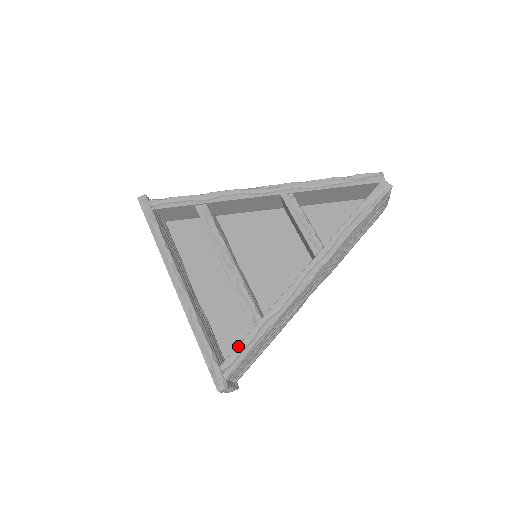
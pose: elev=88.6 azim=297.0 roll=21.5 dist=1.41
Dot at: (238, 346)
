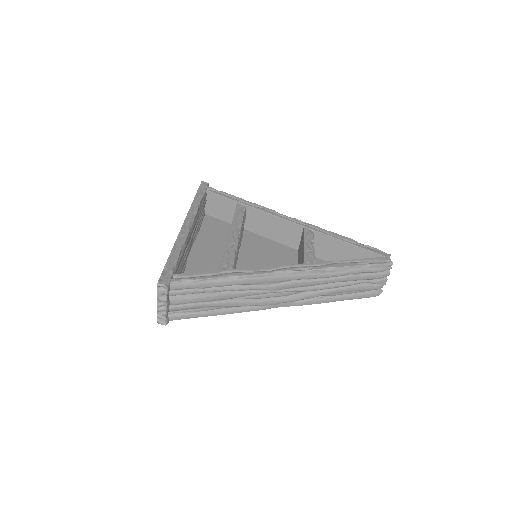
Dot at: (199, 272)
